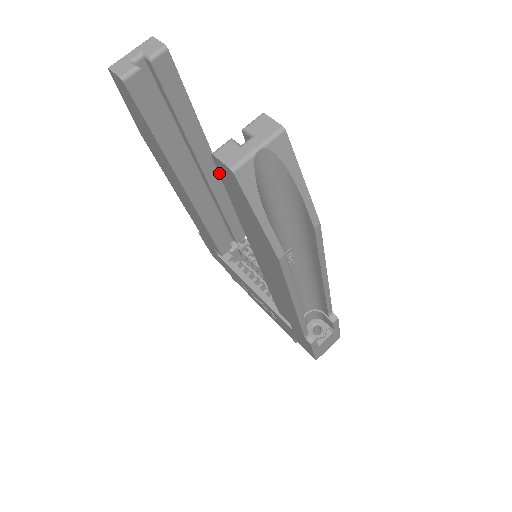
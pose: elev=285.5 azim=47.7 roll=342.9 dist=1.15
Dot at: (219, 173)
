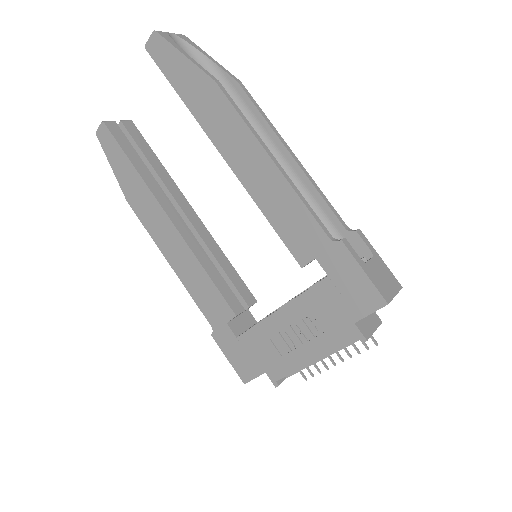
Dot at: (155, 61)
